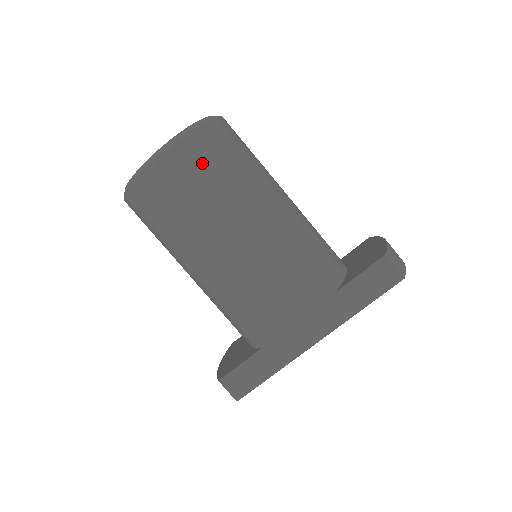
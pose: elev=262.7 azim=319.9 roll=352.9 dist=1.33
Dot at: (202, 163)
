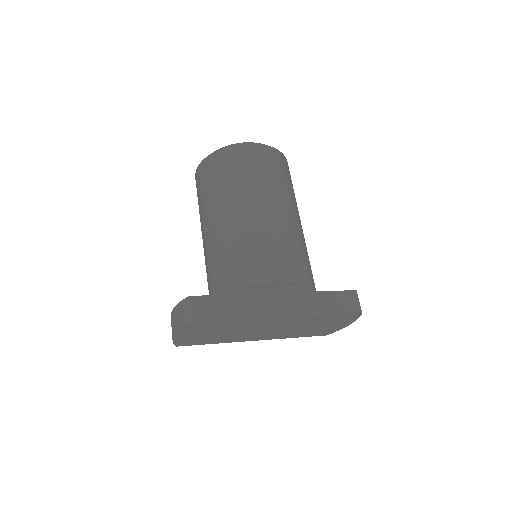
Dot at: (280, 166)
